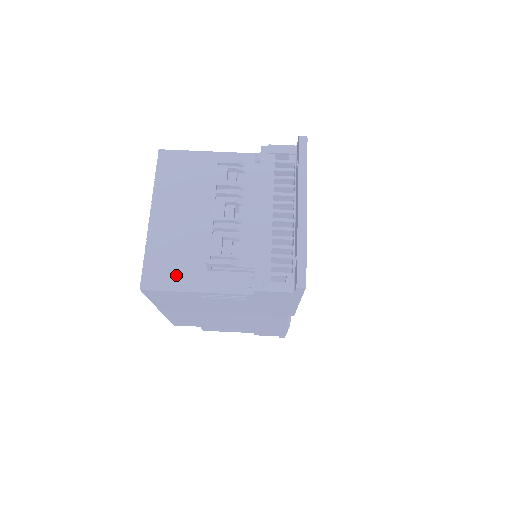
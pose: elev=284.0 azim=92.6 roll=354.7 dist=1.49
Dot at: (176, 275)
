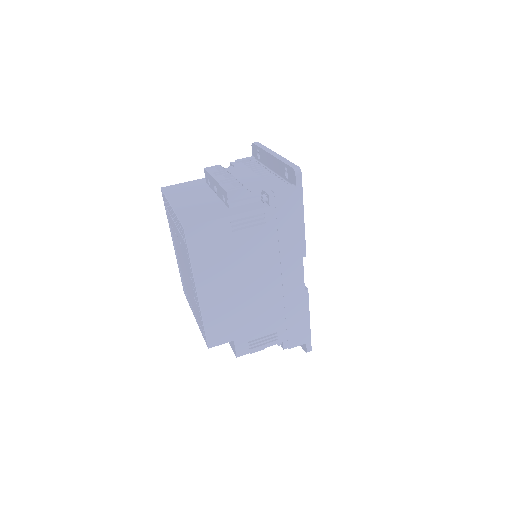
Dot at: (207, 216)
